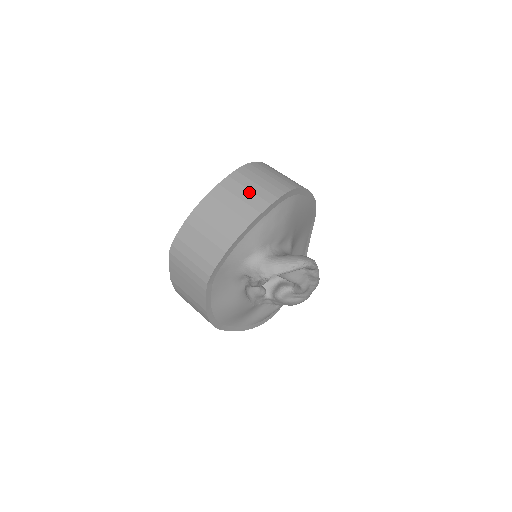
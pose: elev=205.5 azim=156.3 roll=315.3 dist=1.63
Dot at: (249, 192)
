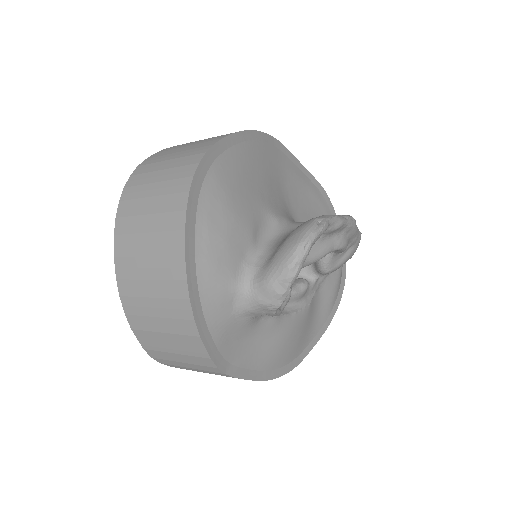
Dot at: (149, 237)
